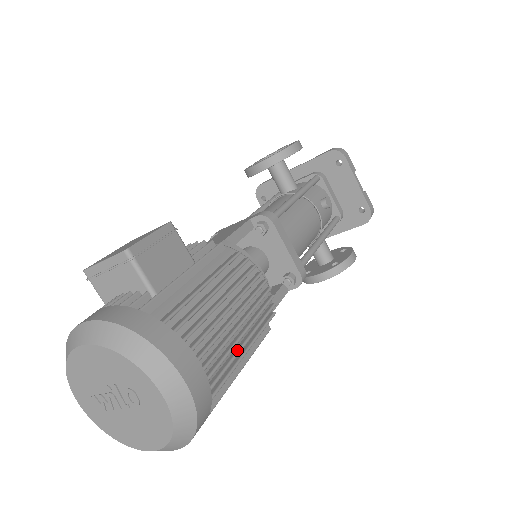
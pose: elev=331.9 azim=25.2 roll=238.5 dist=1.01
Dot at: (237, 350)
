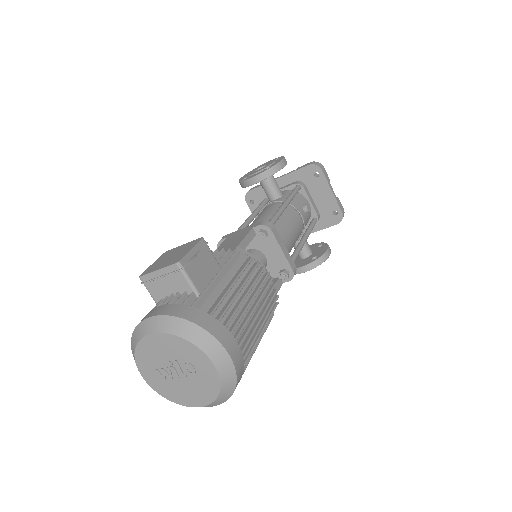
Dot at: (257, 332)
